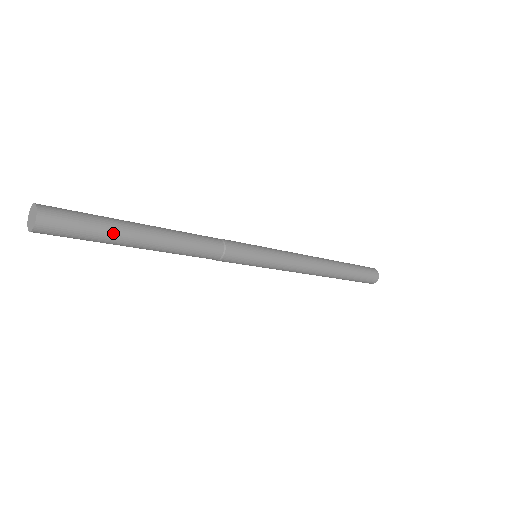
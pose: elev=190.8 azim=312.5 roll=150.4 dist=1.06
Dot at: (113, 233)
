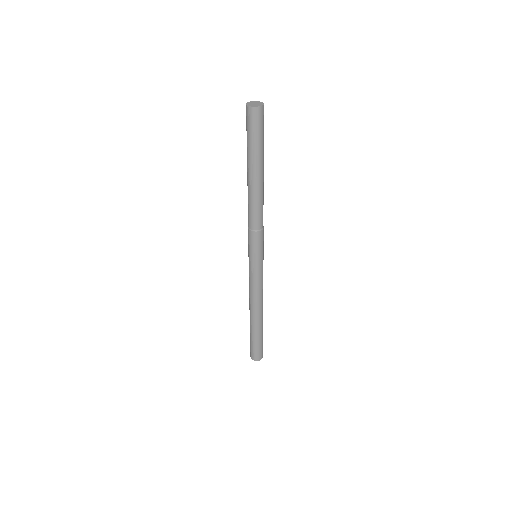
Dot at: (263, 149)
